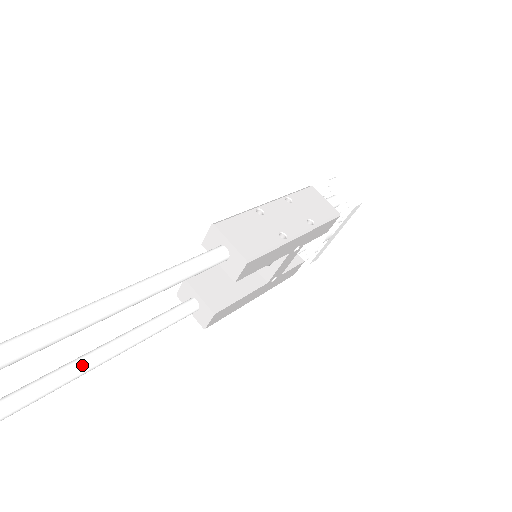
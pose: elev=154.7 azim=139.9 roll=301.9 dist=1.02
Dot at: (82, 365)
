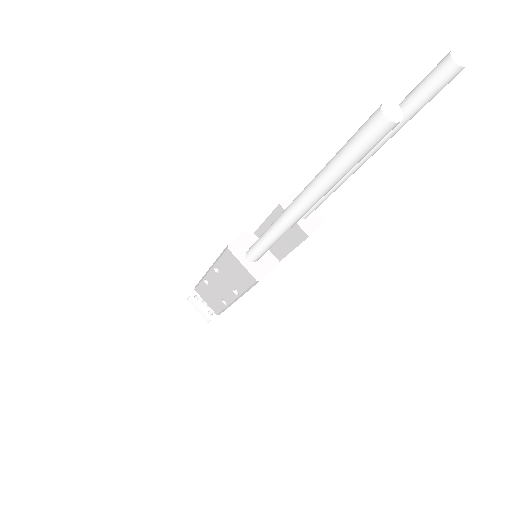
Dot at: occluded
